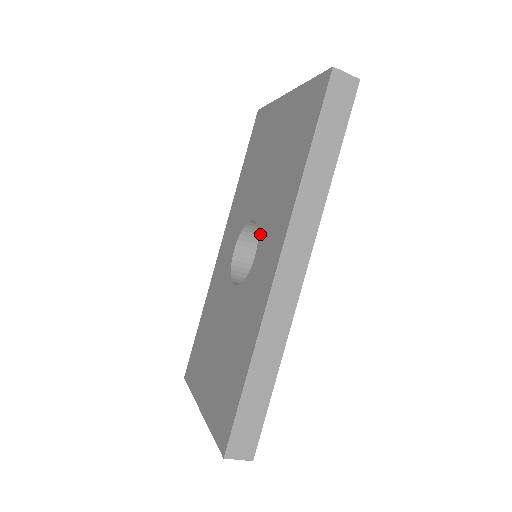
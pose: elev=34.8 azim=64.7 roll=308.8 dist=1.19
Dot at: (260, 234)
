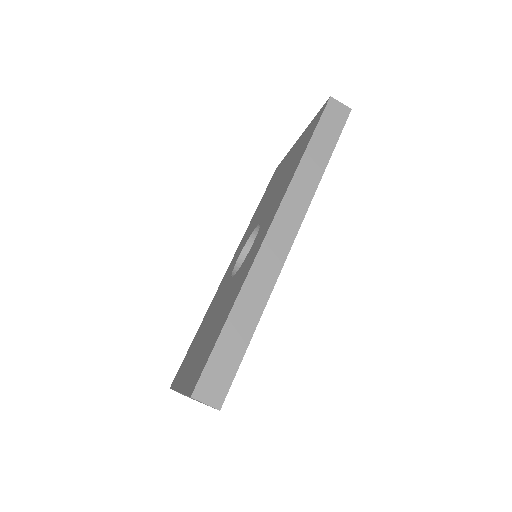
Dot at: (261, 226)
